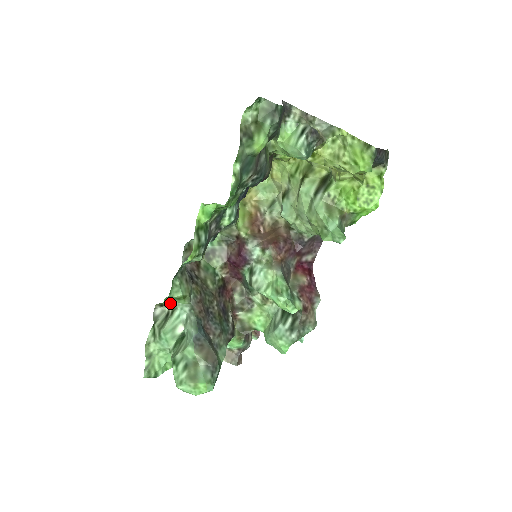
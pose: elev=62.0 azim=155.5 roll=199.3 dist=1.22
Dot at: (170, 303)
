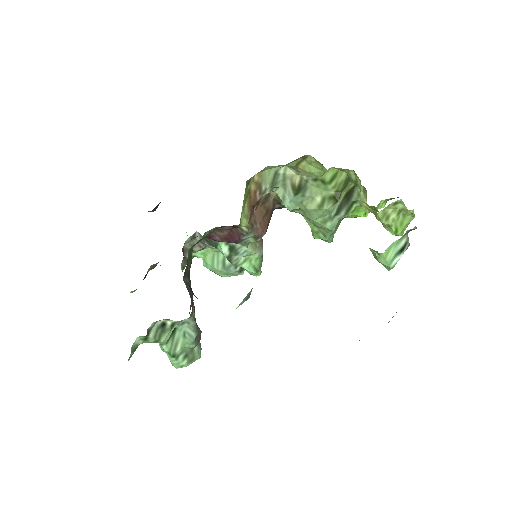
Dot at: (171, 320)
